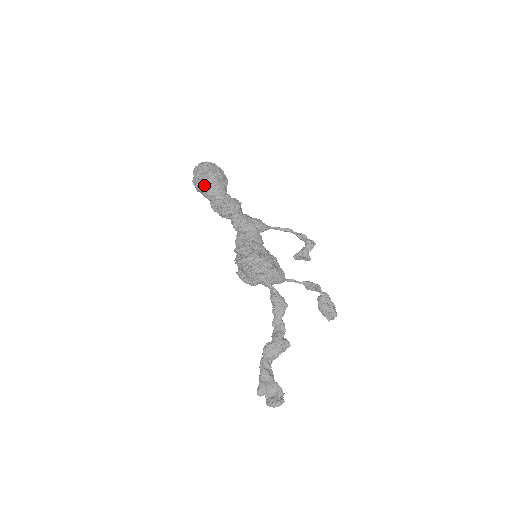
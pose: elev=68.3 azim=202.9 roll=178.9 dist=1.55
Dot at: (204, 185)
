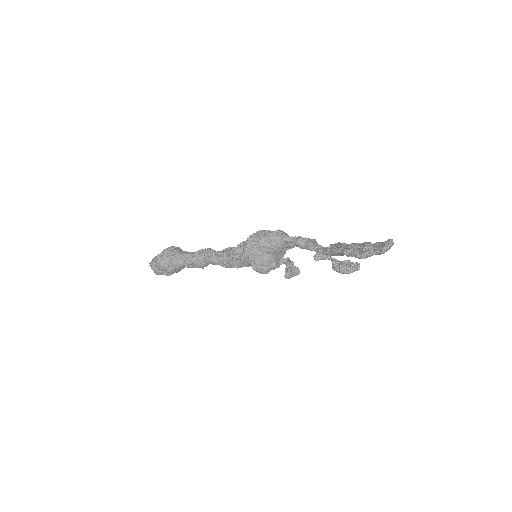
Dot at: (169, 253)
